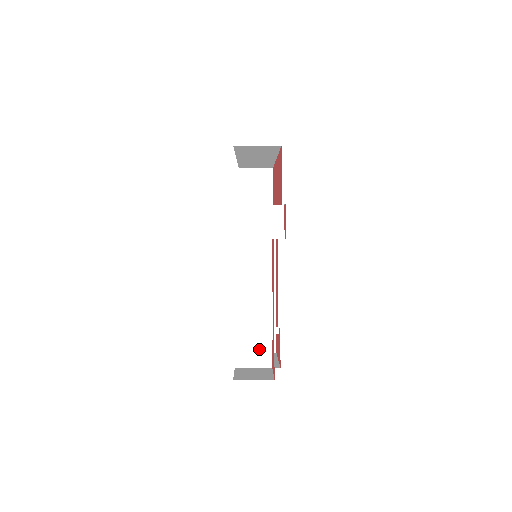
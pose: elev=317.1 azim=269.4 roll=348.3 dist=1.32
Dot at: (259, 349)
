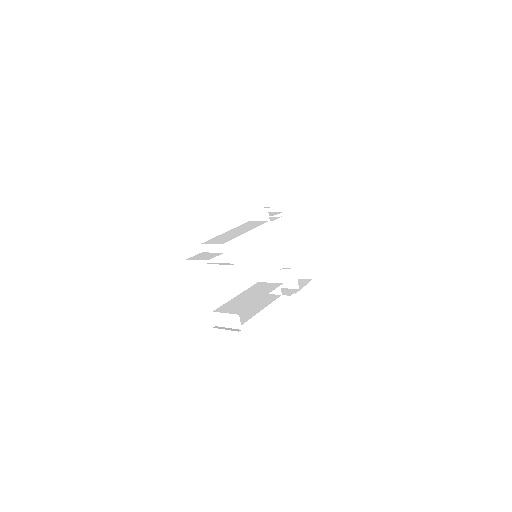
Dot at: (210, 255)
